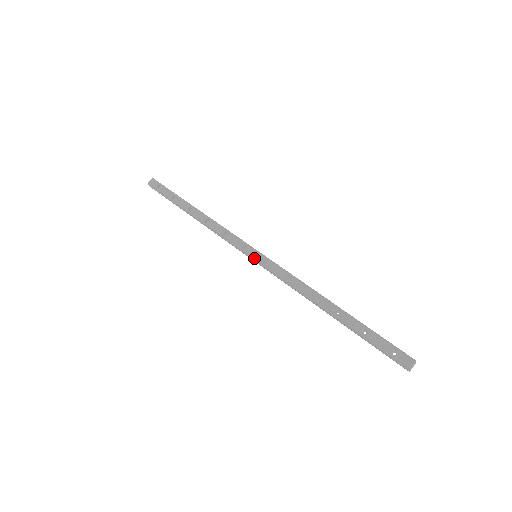
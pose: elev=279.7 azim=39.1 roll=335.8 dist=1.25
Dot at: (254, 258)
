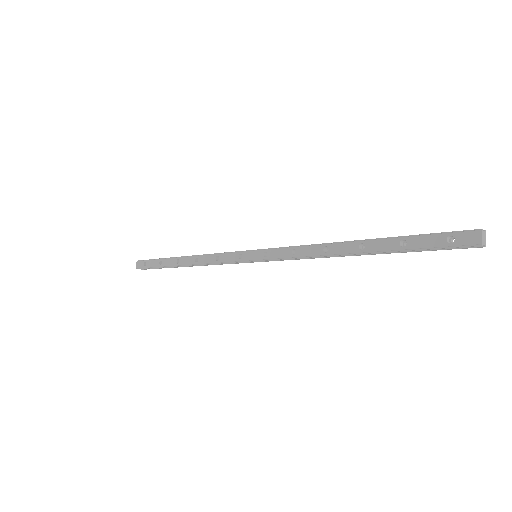
Dot at: (254, 259)
